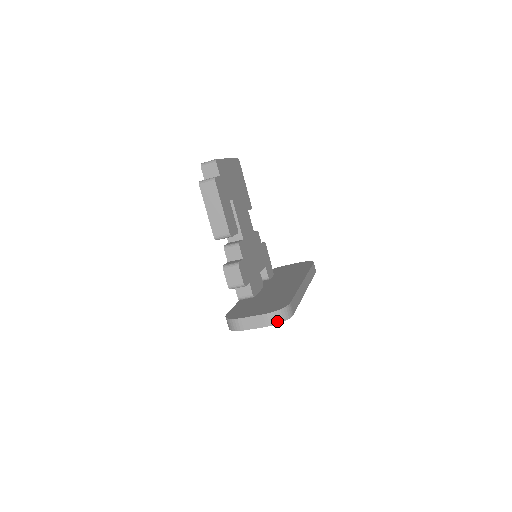
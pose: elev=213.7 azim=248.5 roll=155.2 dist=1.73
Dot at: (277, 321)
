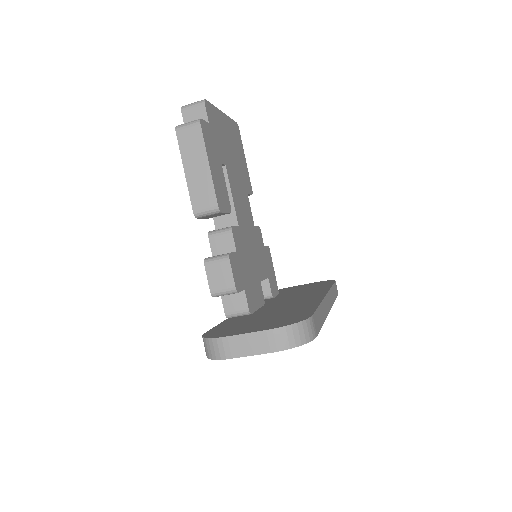
Dot at: (290, 343)
